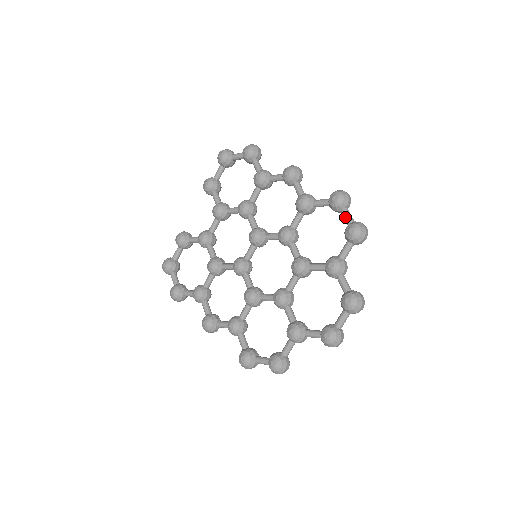
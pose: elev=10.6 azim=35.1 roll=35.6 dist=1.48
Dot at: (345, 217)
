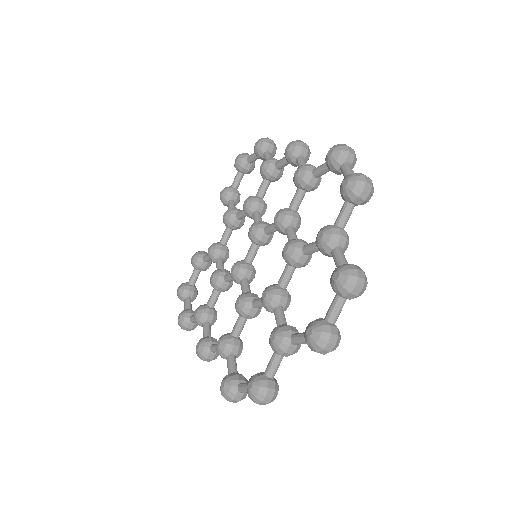
Dot at: (343, 173)
